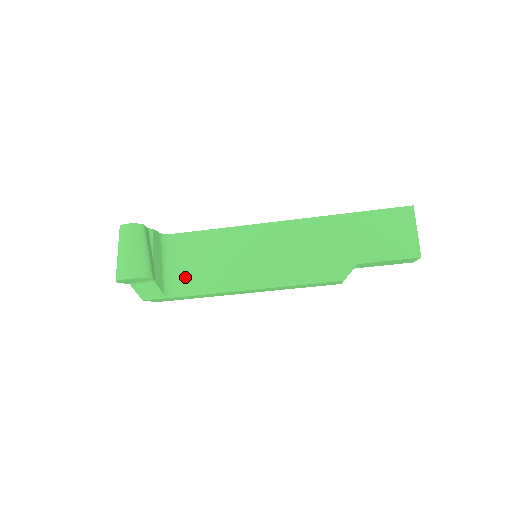
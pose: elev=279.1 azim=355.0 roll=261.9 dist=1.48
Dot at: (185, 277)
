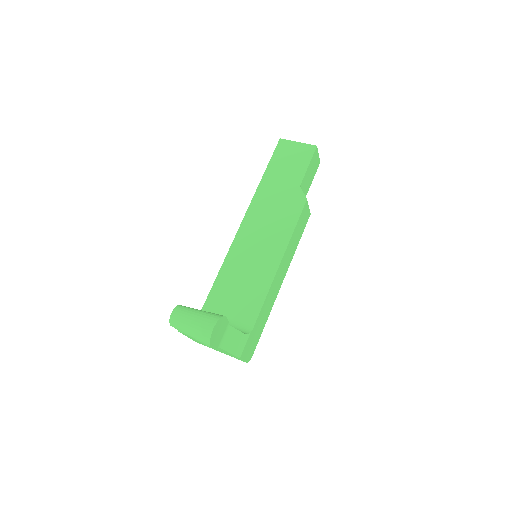
Dot at: (241, 314)
